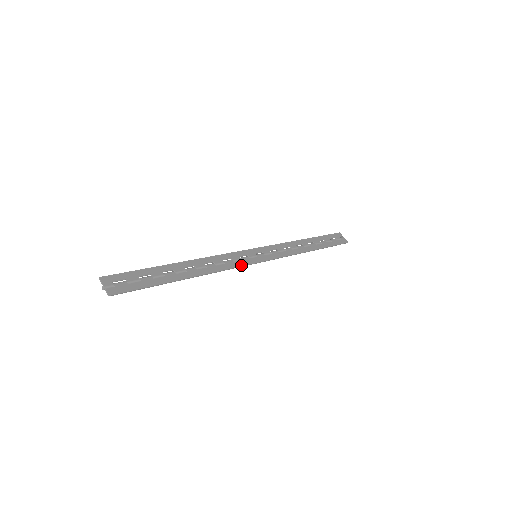
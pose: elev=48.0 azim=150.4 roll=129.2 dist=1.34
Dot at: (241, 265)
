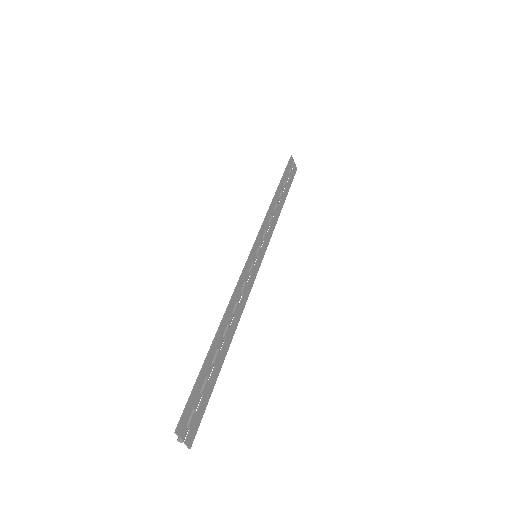
Dot at: (252, 285)
